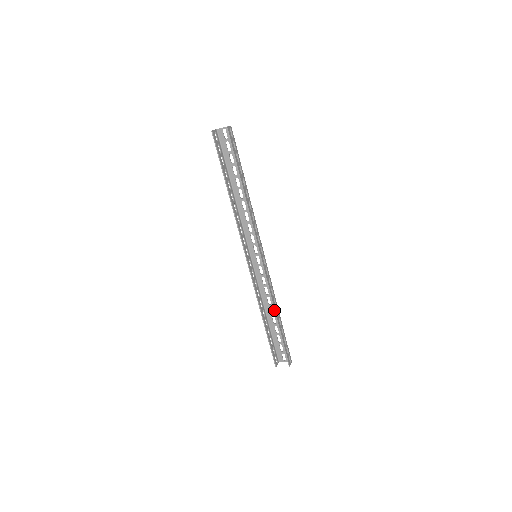
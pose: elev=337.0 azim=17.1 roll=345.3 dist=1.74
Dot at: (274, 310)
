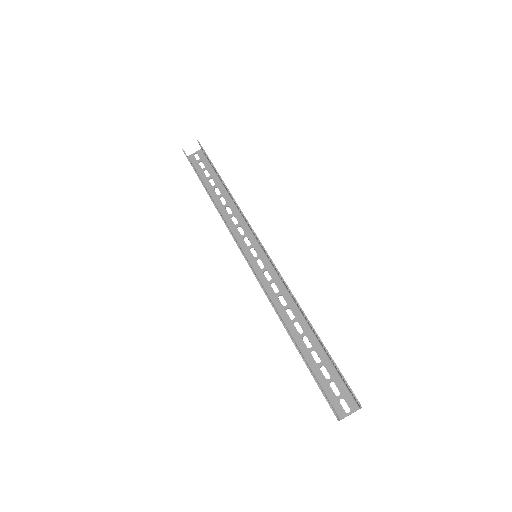
Dot at: (301, 310)
